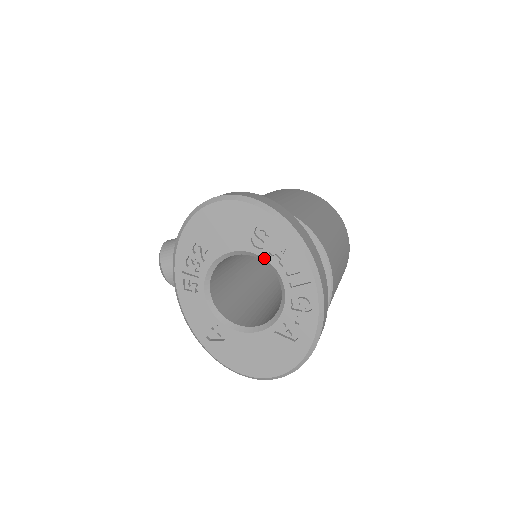
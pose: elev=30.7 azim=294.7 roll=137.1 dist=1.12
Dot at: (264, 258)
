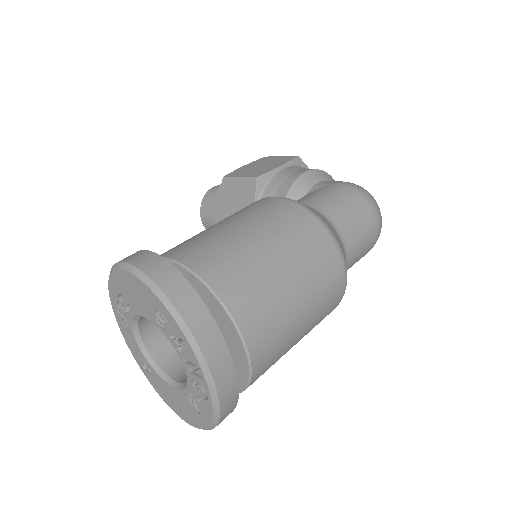
Dot at: (167, 337)
